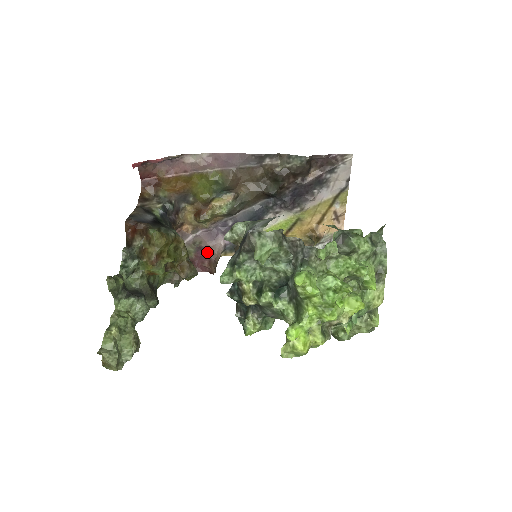
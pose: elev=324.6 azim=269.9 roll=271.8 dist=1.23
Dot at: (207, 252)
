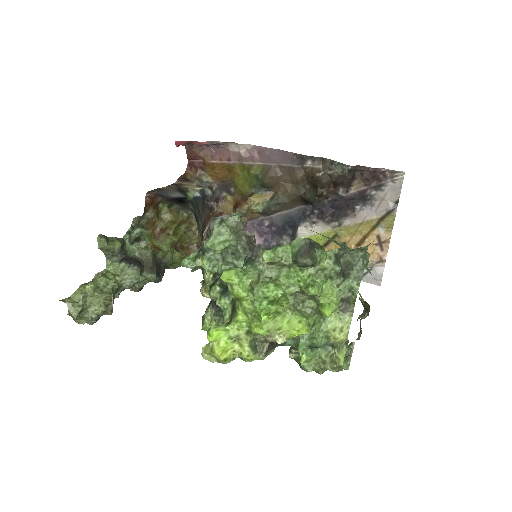
Dot at: occluded
